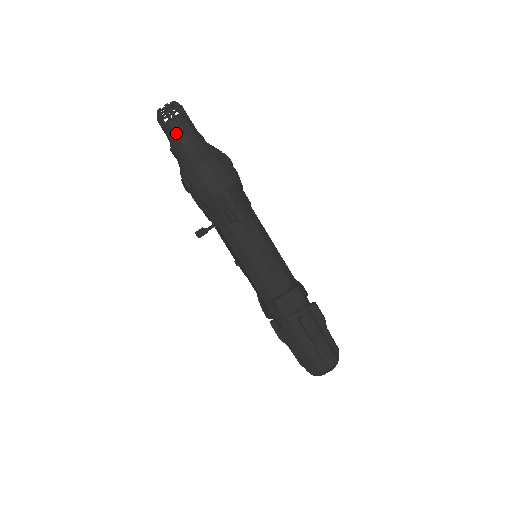
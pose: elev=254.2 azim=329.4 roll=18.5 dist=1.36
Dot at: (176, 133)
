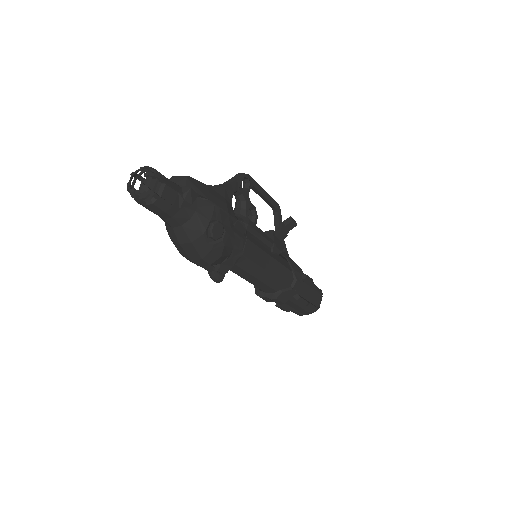
Dot at: occluded
